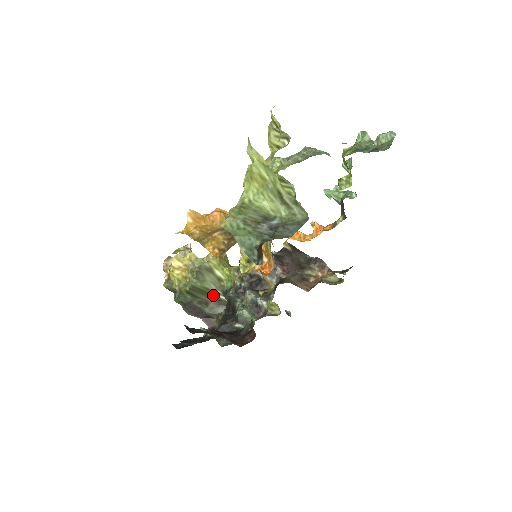
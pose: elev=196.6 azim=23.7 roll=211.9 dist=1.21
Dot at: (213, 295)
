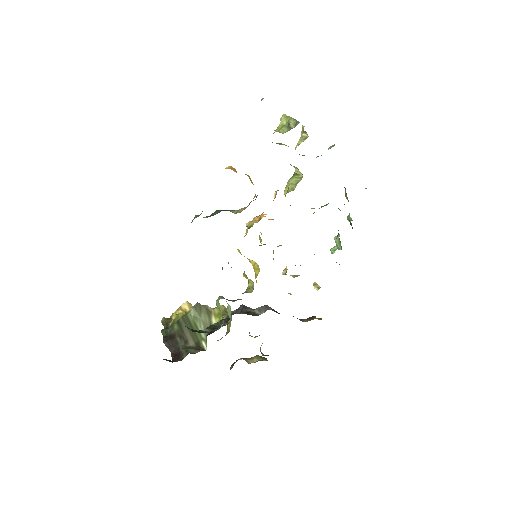
Dot at: (197, 337)
